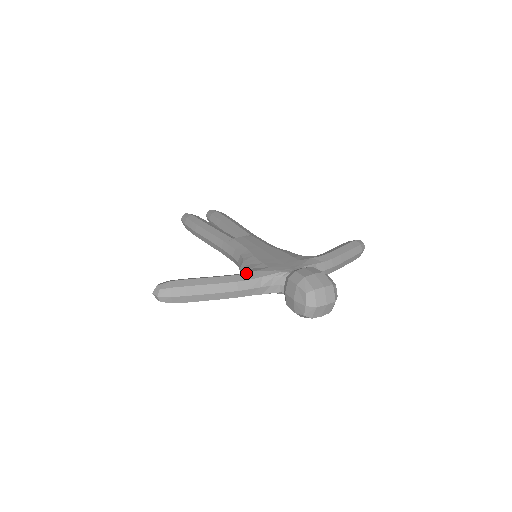
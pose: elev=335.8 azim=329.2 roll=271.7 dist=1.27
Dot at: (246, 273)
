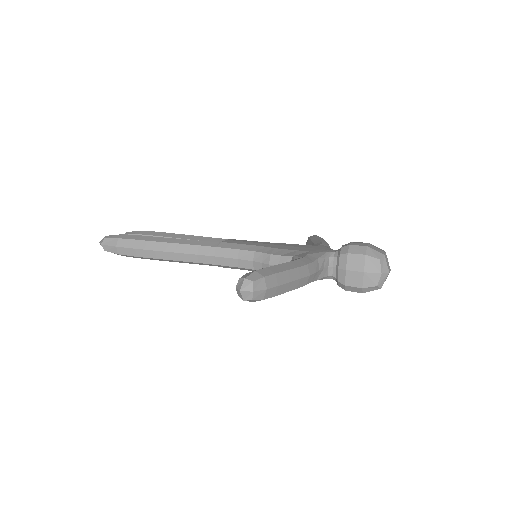
Dot at: (304, 257)
